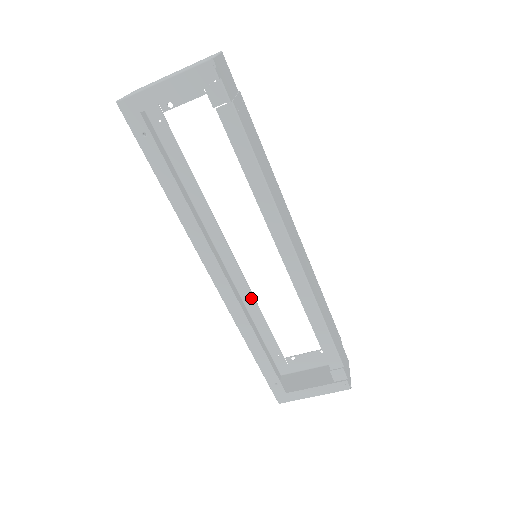
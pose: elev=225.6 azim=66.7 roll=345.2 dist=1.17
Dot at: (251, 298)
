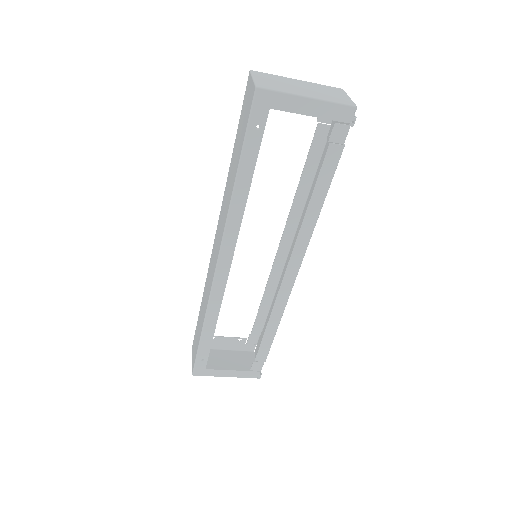
Dot at: occluded
